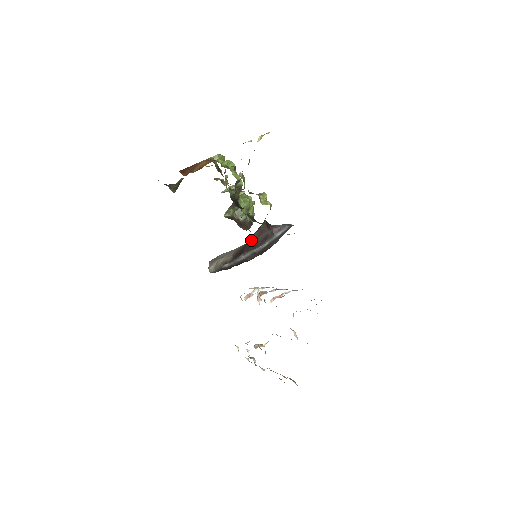
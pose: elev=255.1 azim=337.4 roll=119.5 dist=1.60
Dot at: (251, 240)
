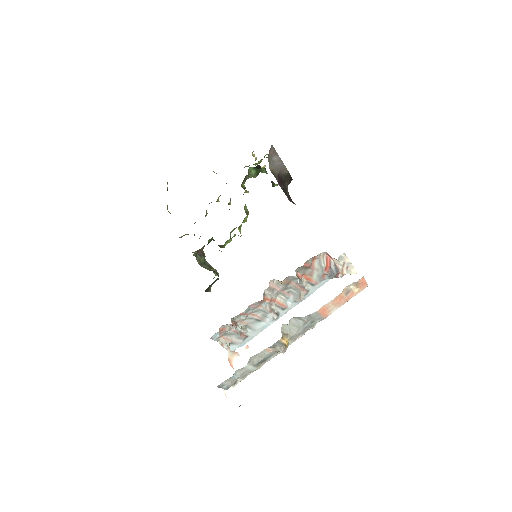
Dot at: (285, 184)
